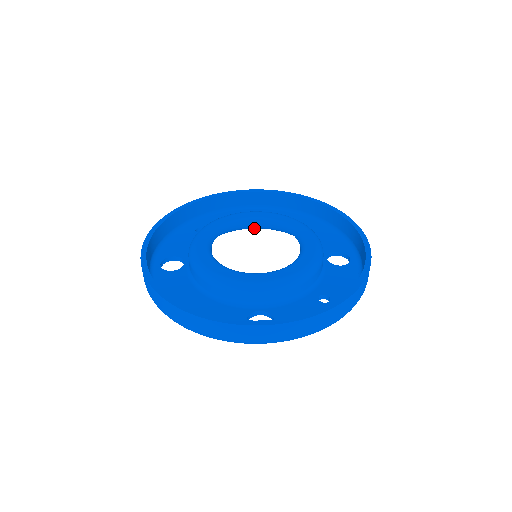
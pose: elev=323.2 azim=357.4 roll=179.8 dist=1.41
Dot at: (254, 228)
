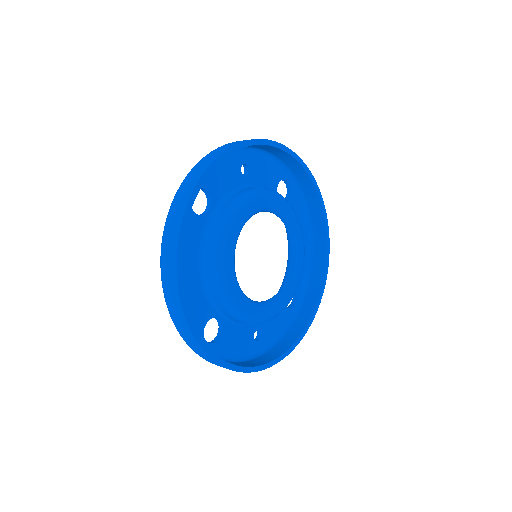
Dot at: occluded
